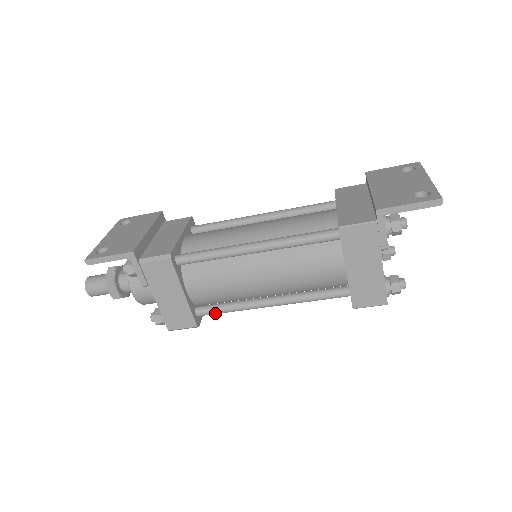
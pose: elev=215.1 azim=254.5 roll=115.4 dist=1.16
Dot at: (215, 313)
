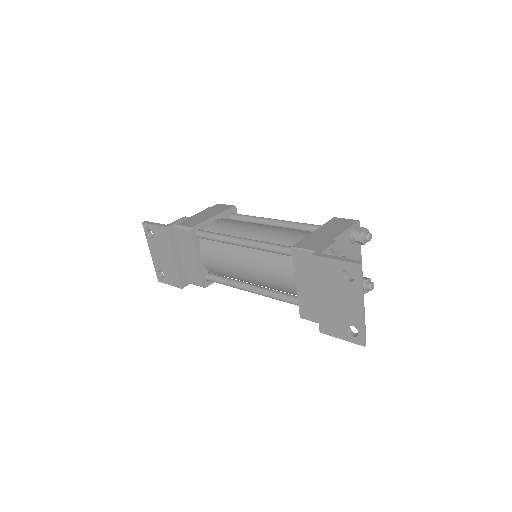
Dot at: occluded
